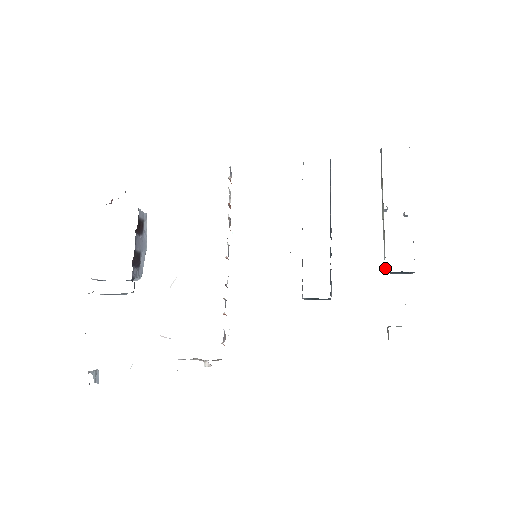
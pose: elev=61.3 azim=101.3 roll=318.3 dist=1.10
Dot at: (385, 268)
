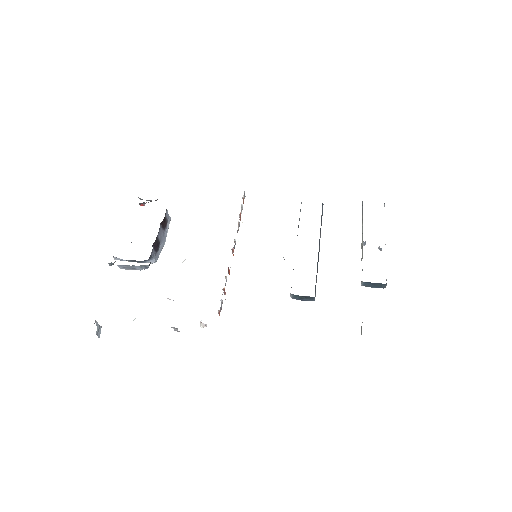
Dot at: occluded
